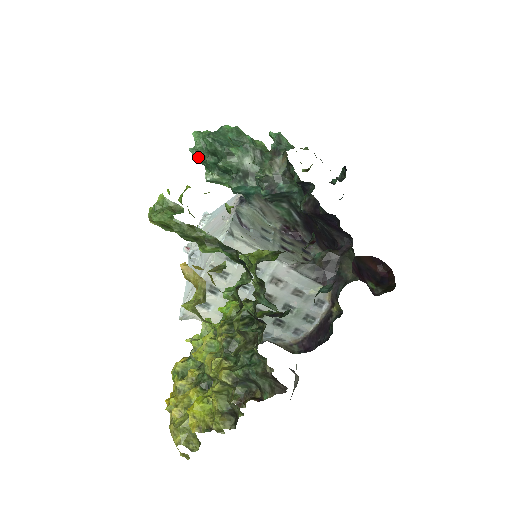
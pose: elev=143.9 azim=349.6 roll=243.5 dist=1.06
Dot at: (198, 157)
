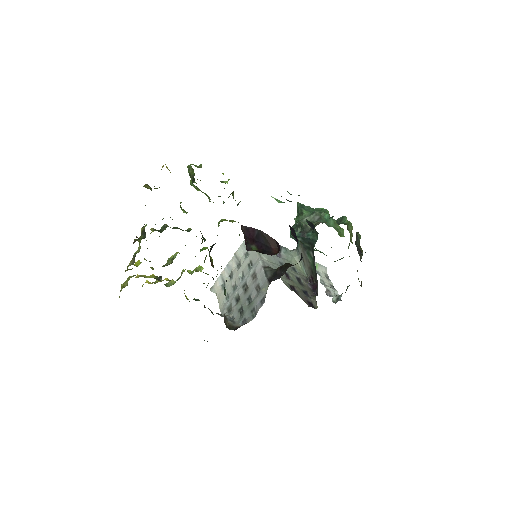
Dot at: occluded
